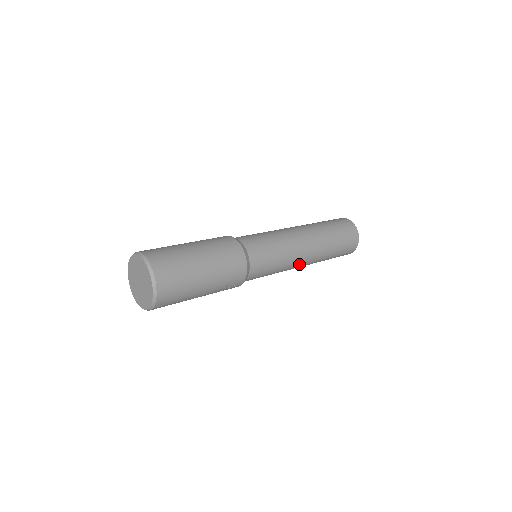
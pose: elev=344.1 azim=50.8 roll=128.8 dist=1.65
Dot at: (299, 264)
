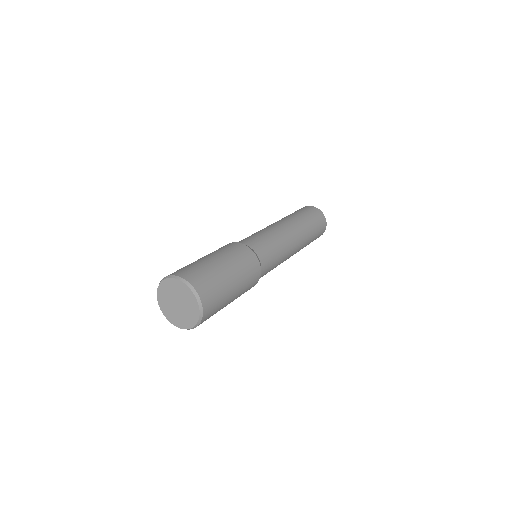
Dot at: occluded
